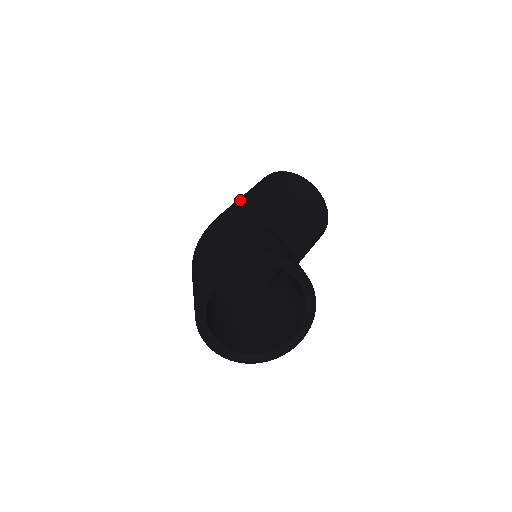
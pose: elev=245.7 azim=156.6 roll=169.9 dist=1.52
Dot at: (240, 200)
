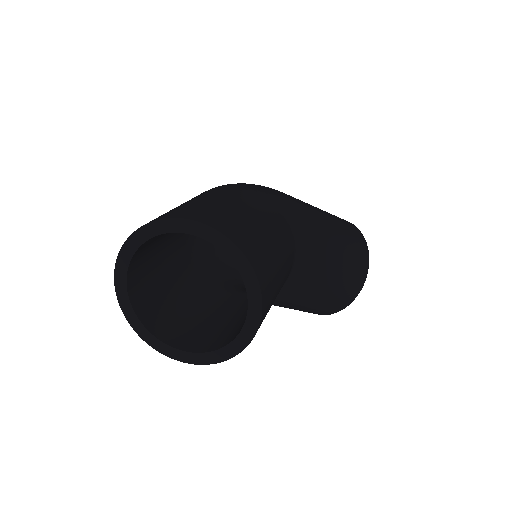
Dot at: (312, 208)
